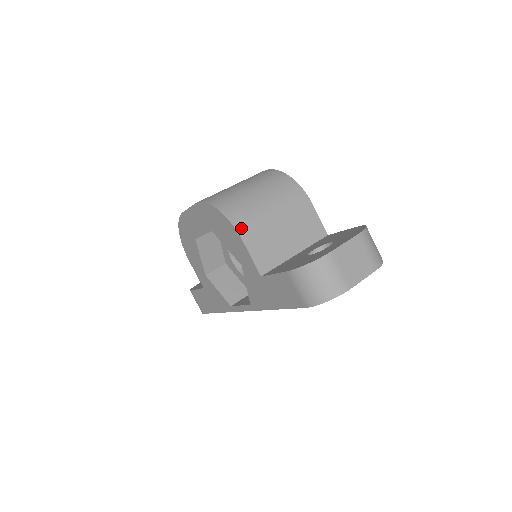
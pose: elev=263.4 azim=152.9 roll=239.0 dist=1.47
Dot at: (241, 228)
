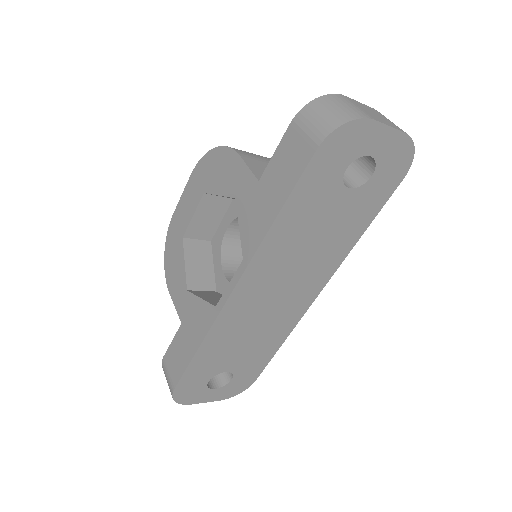
Dot at: (238, 150)
